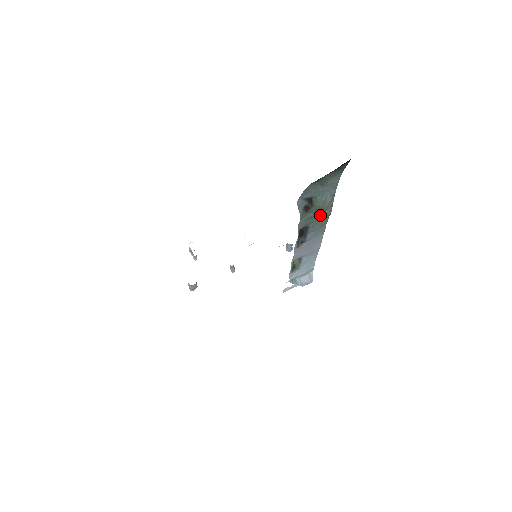
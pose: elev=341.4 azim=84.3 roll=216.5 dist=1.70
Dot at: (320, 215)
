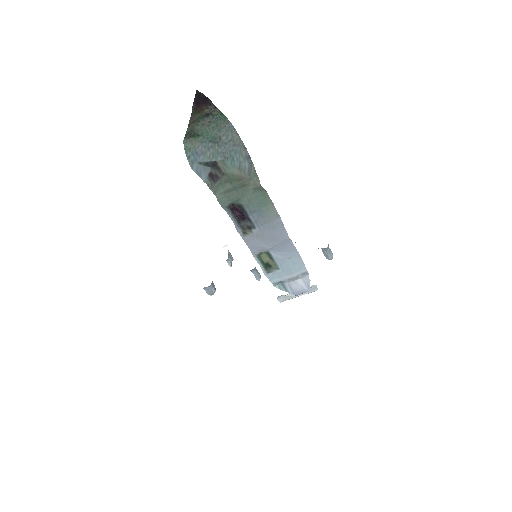
Dot at: (246, 188)
